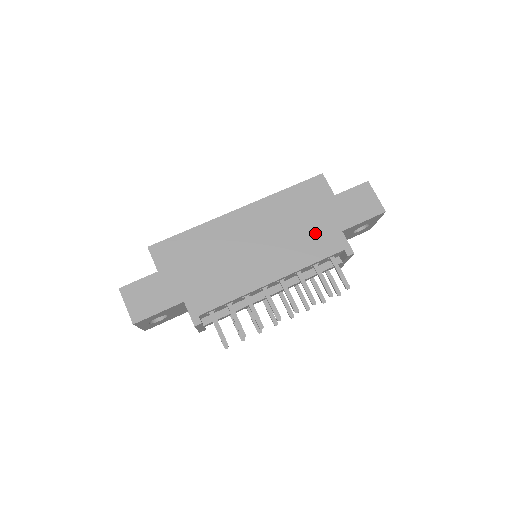
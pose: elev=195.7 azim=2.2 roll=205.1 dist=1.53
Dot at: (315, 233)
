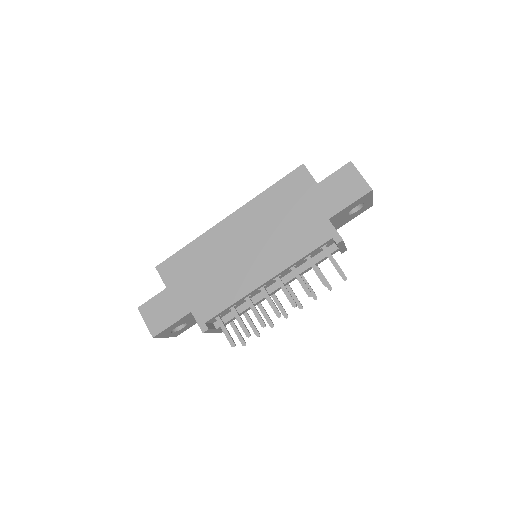
Dot at: (302, 226)
